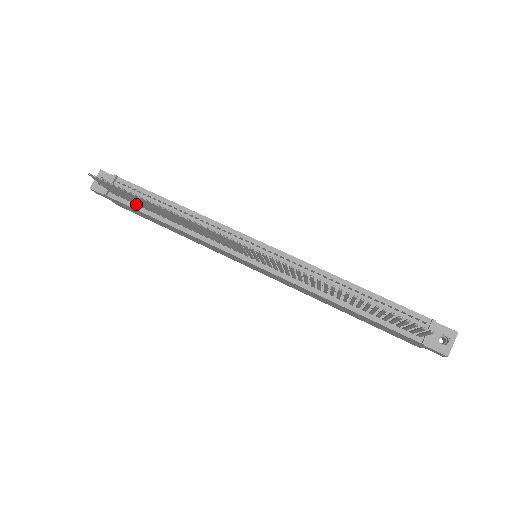
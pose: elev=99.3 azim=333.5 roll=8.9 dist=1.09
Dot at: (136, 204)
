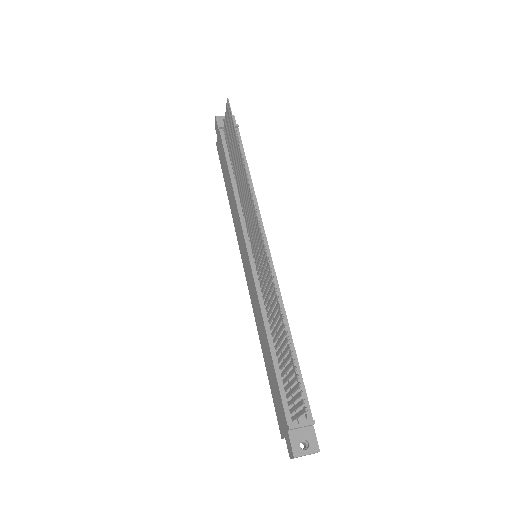
Dot at: (229, 150)
